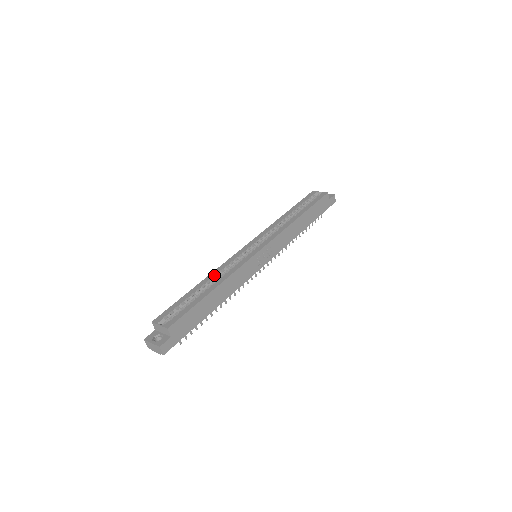
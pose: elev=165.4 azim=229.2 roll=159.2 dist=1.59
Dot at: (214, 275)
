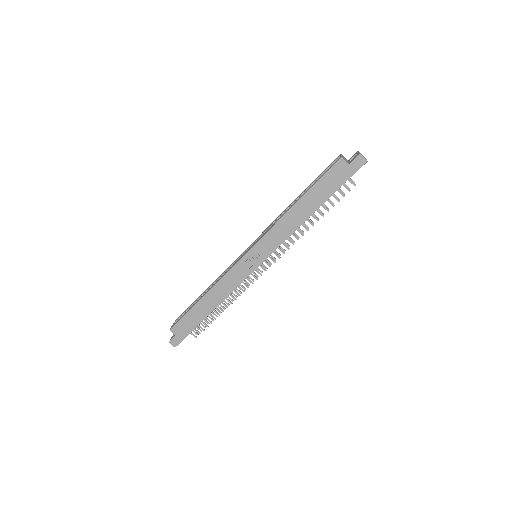
Dot at: (215, 281)
